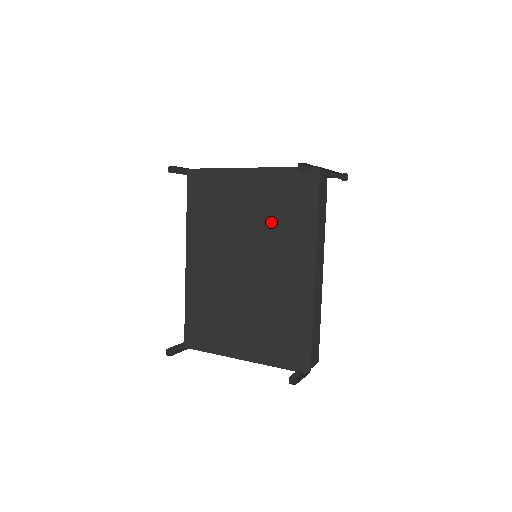
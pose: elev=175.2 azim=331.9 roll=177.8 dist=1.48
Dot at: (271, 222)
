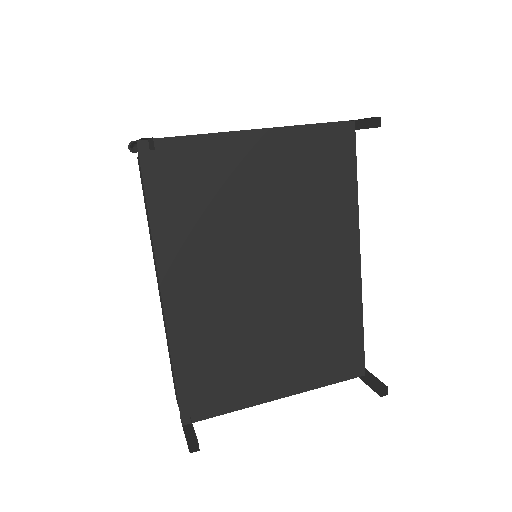
Dot at: (300, 204)
